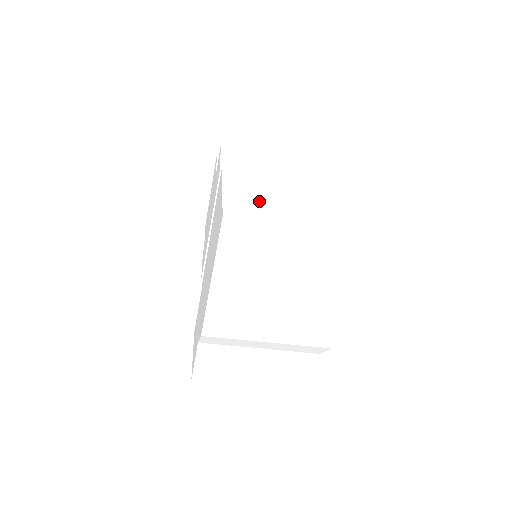
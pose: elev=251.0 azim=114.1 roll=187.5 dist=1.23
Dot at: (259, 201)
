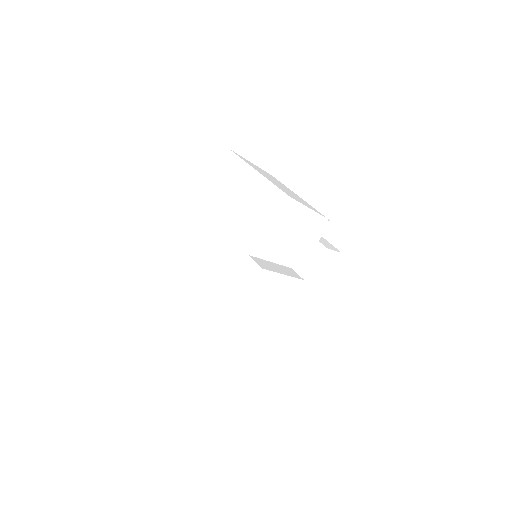
Dot at: (263, 172)
